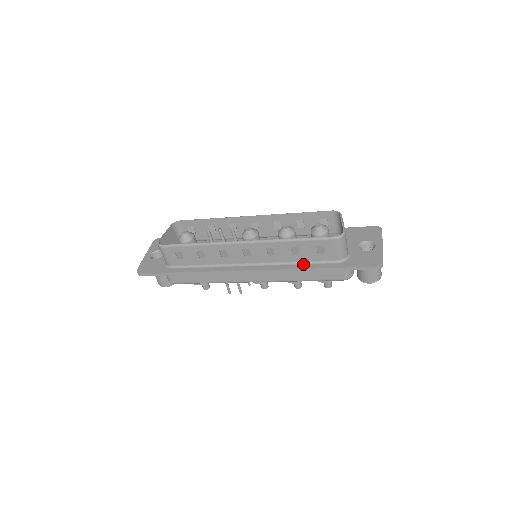
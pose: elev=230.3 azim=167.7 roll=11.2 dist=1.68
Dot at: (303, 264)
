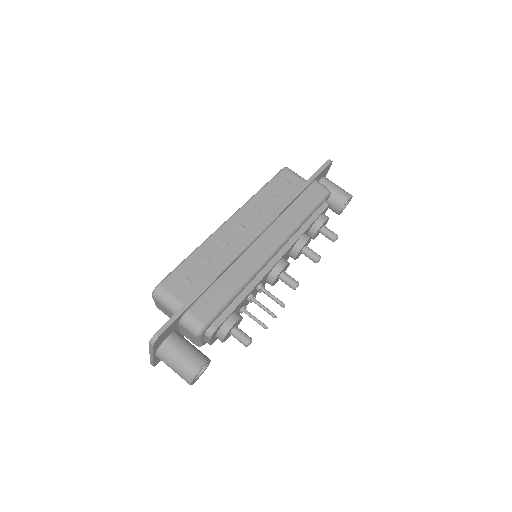
Dot at: occluded
